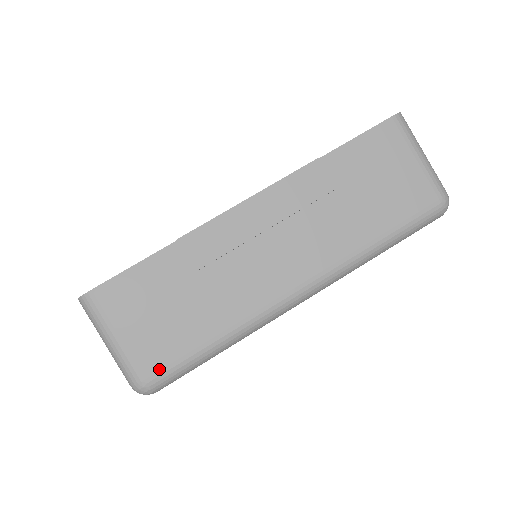
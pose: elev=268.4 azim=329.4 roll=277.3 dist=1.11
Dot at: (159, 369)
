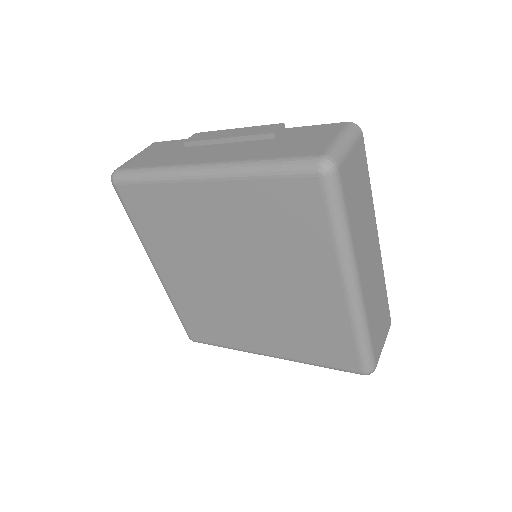
Dot at: (126, 168)
